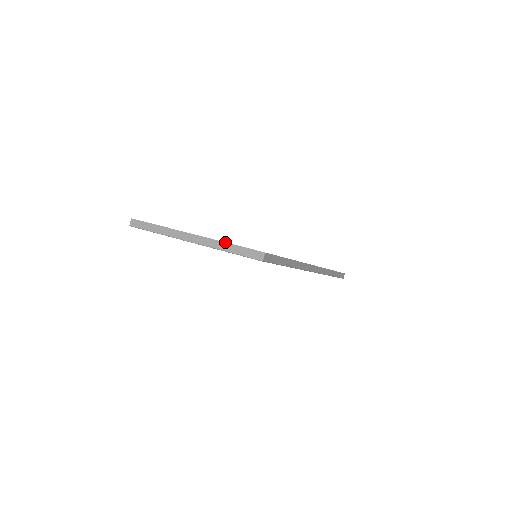
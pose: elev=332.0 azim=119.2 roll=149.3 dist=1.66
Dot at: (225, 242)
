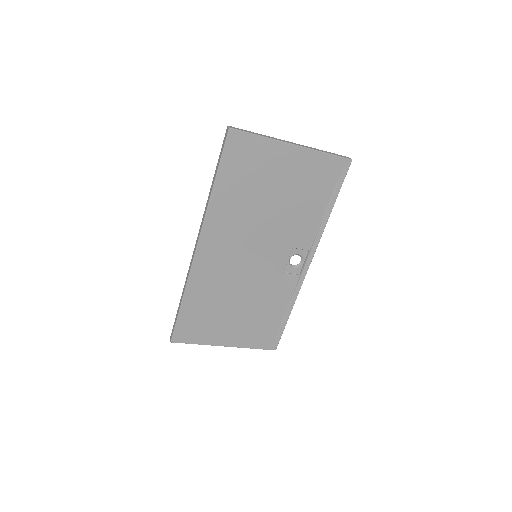
Dot at: occluded
